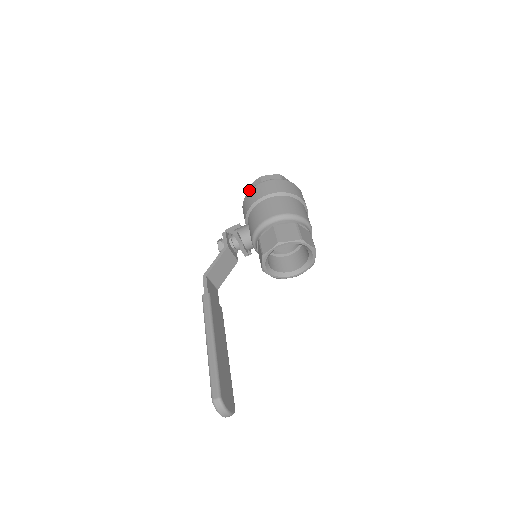
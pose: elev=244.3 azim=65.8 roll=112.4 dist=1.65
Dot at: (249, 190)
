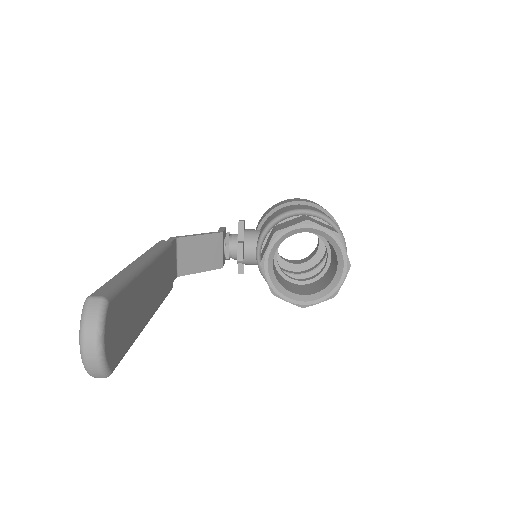
Dot at: occluded
